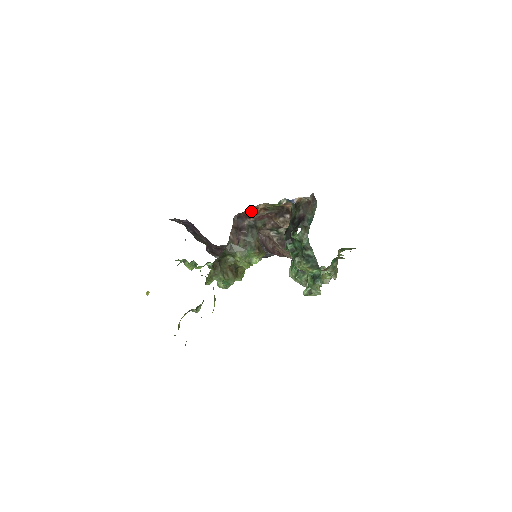
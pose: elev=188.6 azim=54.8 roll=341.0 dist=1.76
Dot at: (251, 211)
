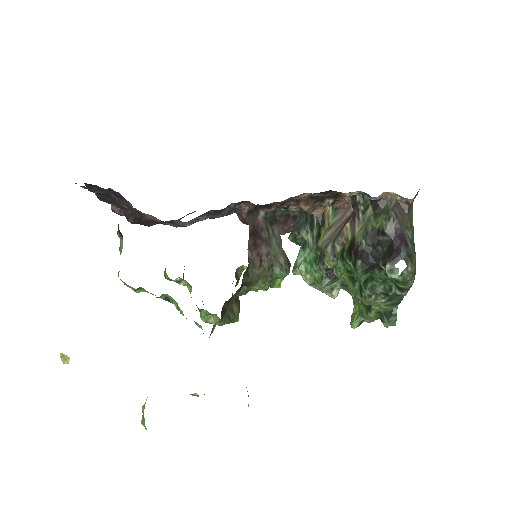
Dot at: (283, 202)
